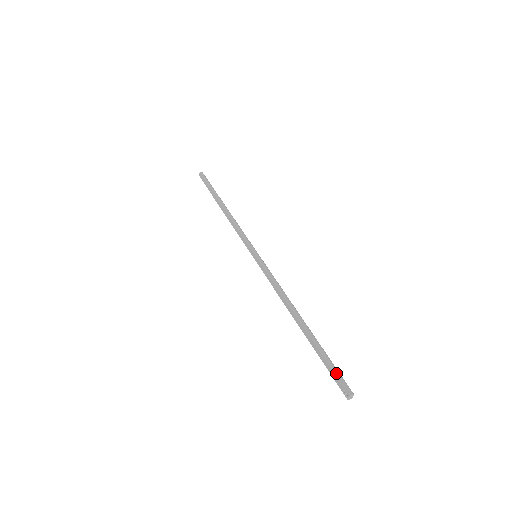
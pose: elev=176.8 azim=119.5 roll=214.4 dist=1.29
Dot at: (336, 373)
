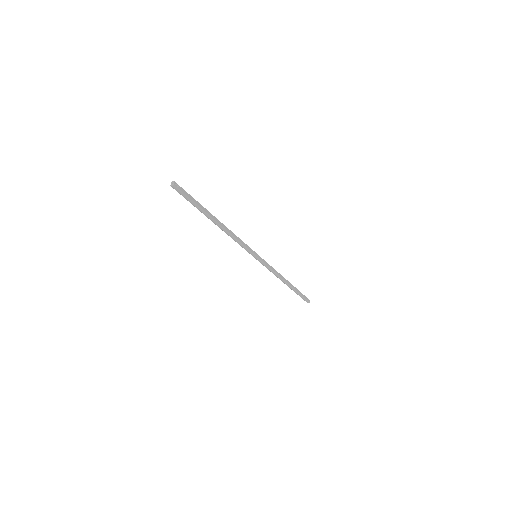
Dot at: (184, 192)
